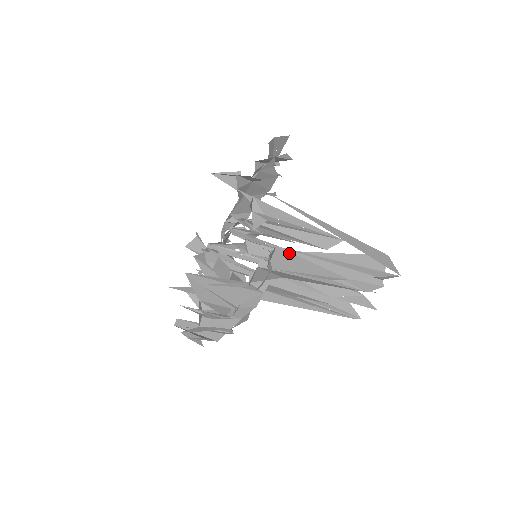
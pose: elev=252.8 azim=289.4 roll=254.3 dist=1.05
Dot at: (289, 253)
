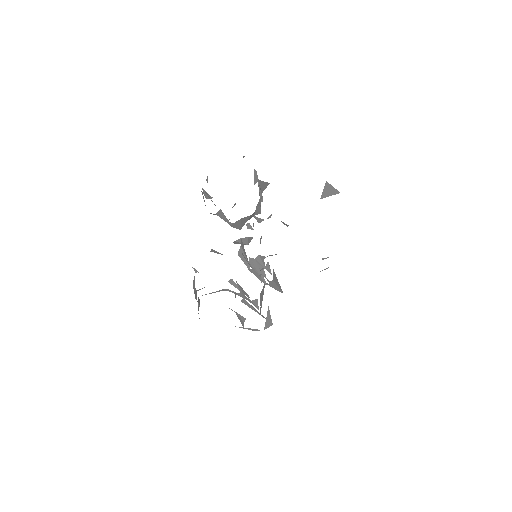
Dot at: (235, 326)
